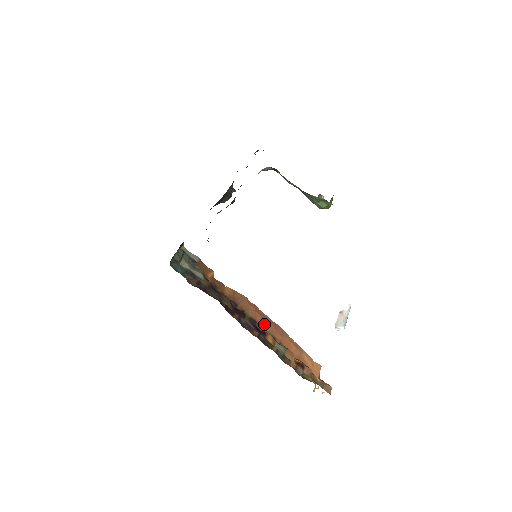
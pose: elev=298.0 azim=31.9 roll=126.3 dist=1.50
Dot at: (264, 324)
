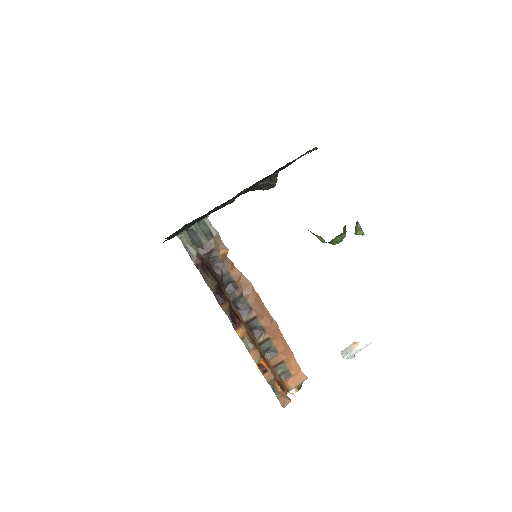
Dot at: (259, 315)
